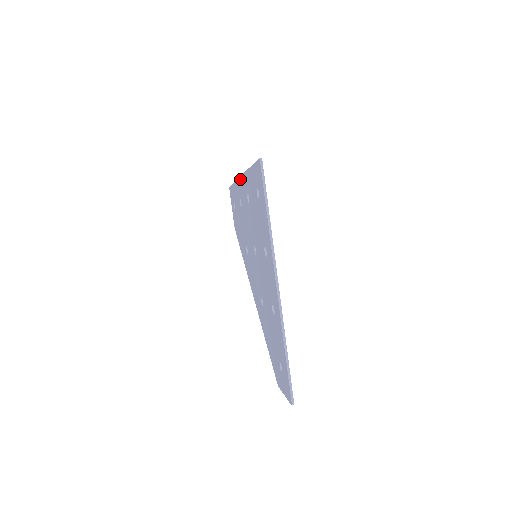
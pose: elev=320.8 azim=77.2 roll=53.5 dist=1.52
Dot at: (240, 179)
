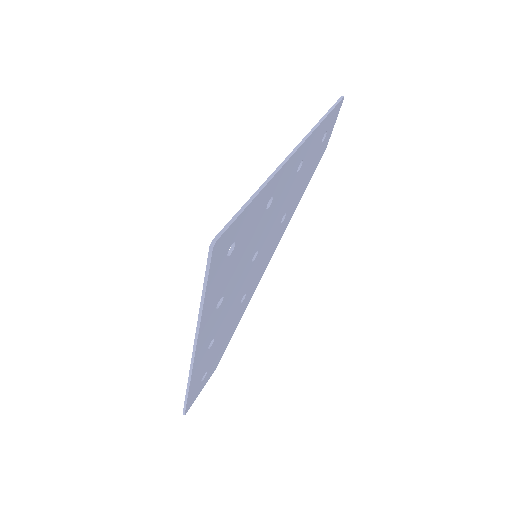
Dot at: (295, 149)
